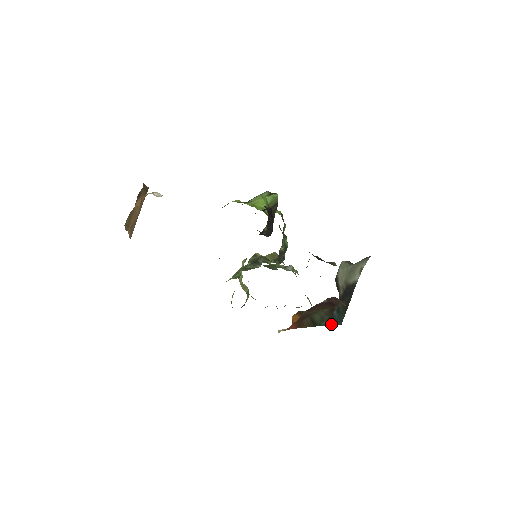
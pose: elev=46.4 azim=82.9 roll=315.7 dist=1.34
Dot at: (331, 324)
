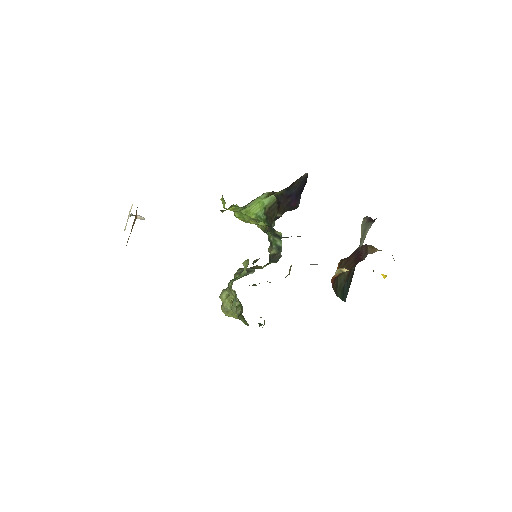
Dot at: (341, 298)
